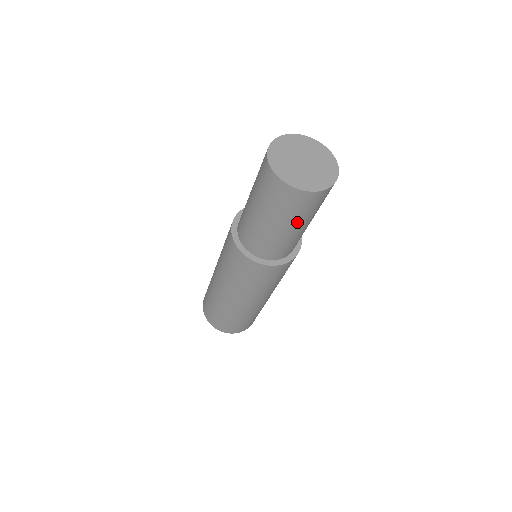
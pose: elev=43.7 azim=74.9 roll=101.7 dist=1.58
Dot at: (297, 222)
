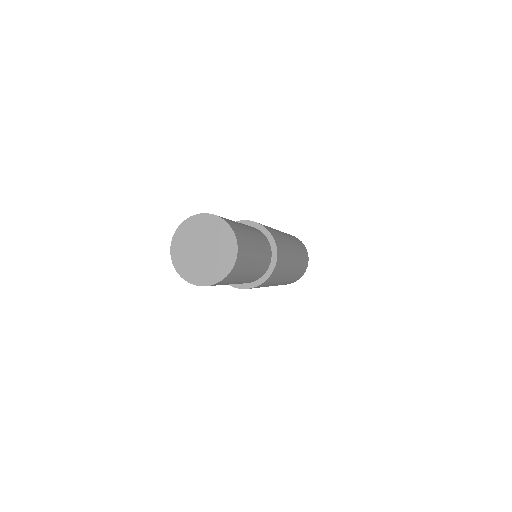
Dot at: (243, 275)
